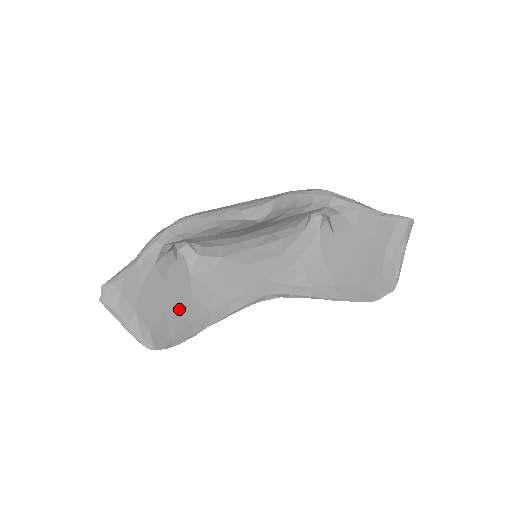
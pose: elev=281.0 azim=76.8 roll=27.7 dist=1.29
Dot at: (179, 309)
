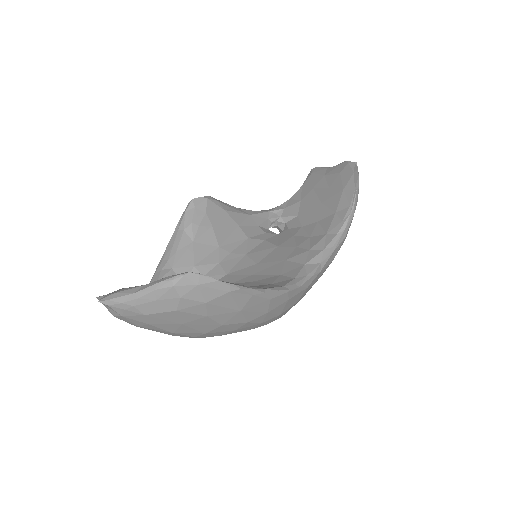
Dot at: occluded
